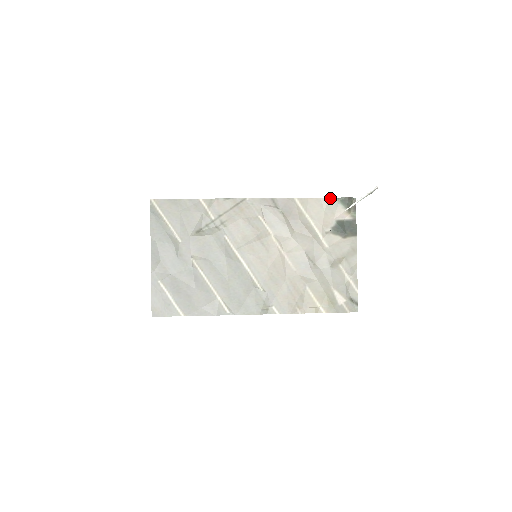
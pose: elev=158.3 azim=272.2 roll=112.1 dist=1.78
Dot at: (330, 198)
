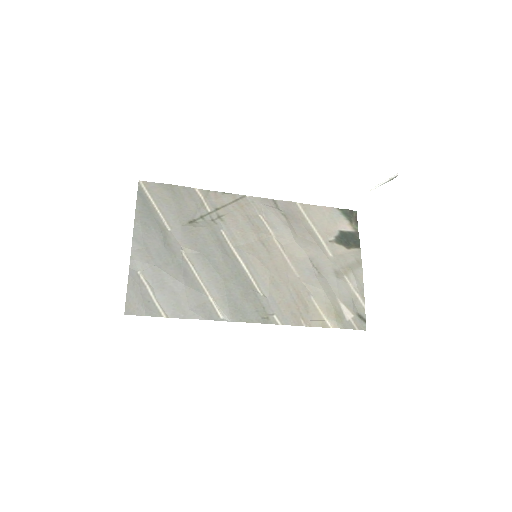
Dot at: (332, 208)
